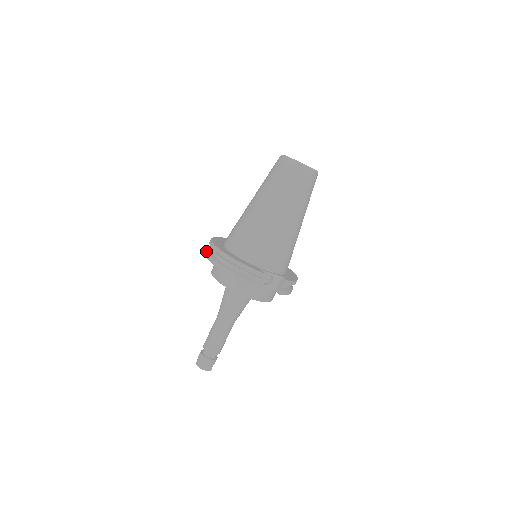
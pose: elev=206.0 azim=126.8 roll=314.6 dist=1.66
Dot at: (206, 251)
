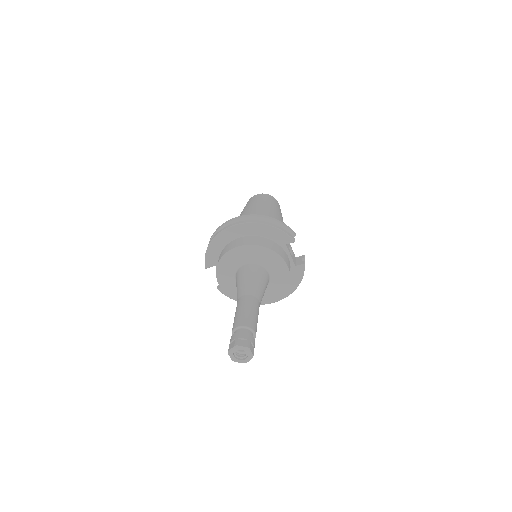
Dot at: occluded
